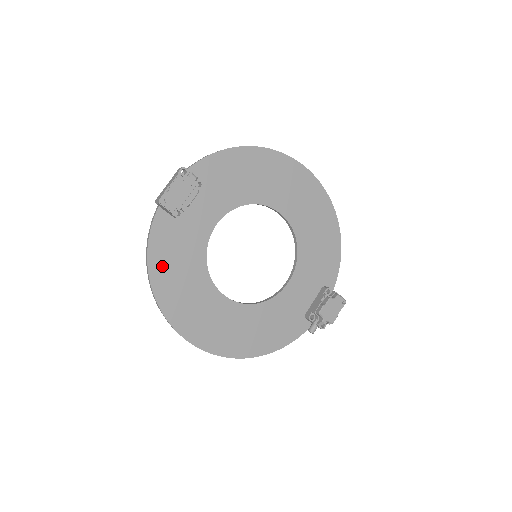
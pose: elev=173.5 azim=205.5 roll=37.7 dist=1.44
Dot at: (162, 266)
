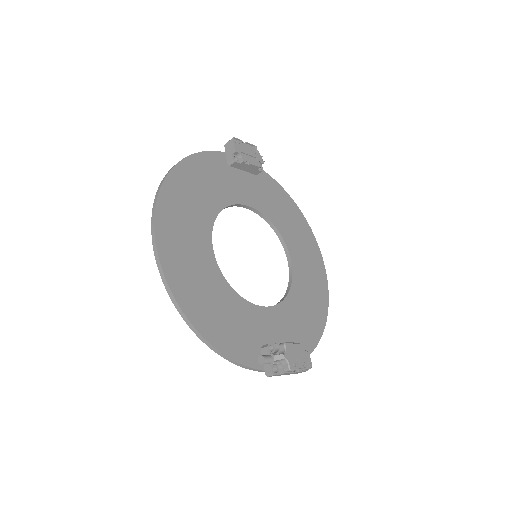
Dot at: (191, 172)
